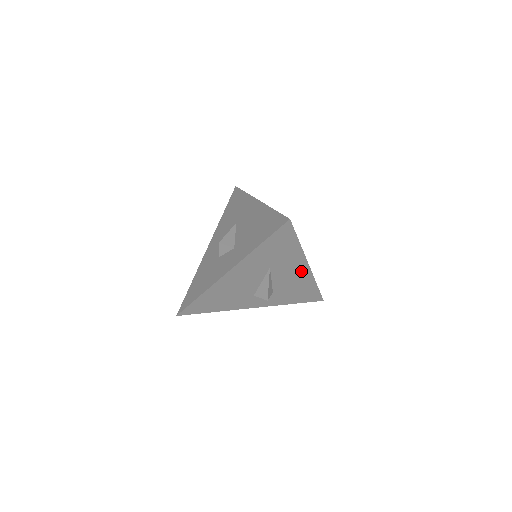
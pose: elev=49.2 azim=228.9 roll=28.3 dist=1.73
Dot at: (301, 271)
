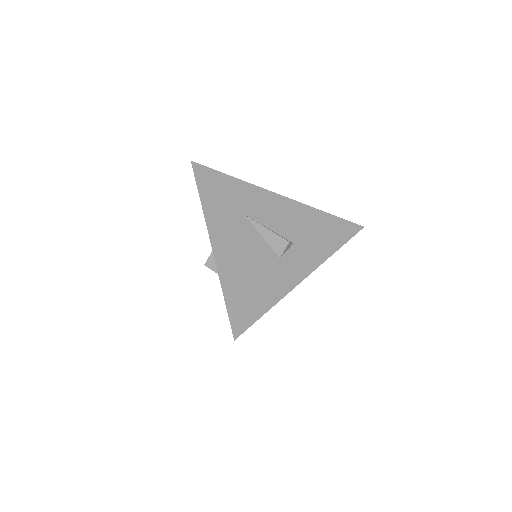
Dot at: (280, 204)
